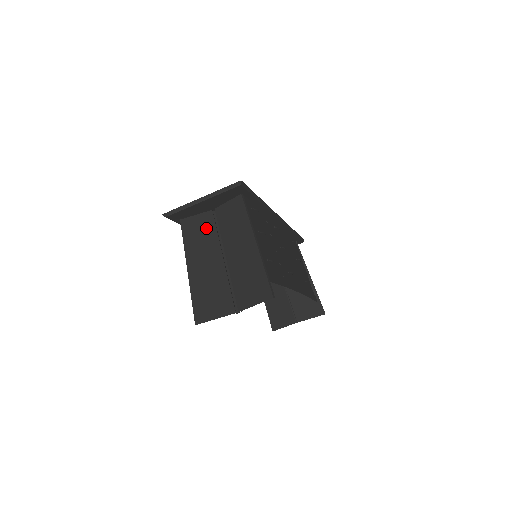
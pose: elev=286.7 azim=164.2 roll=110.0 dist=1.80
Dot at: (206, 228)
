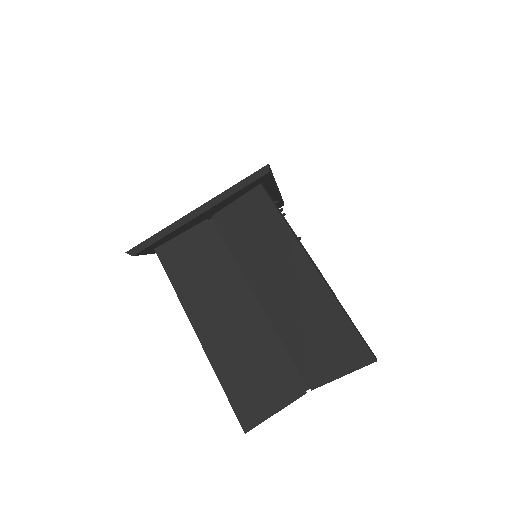
Dot at: (207, 255)
